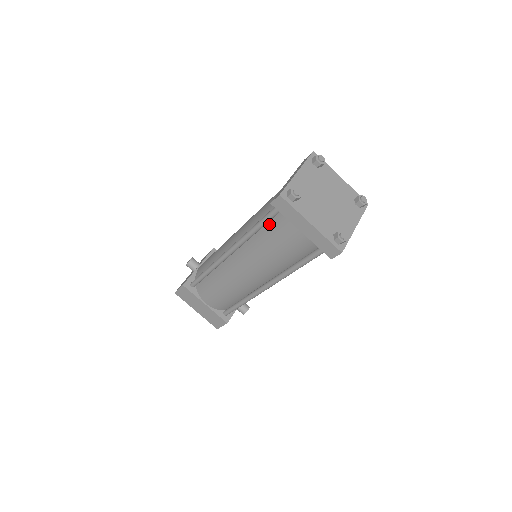
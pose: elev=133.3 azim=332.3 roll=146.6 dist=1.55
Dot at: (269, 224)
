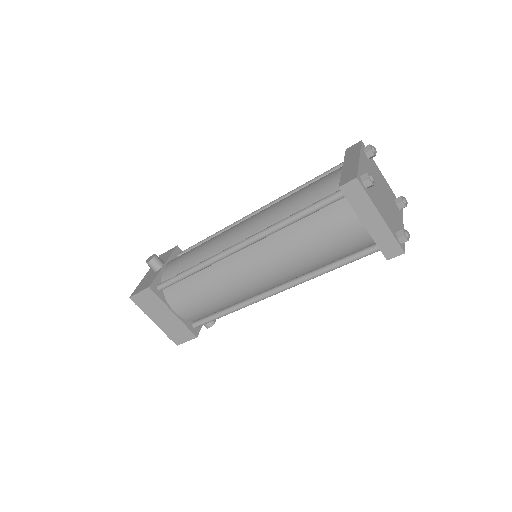
Dot at: (315, 214)
